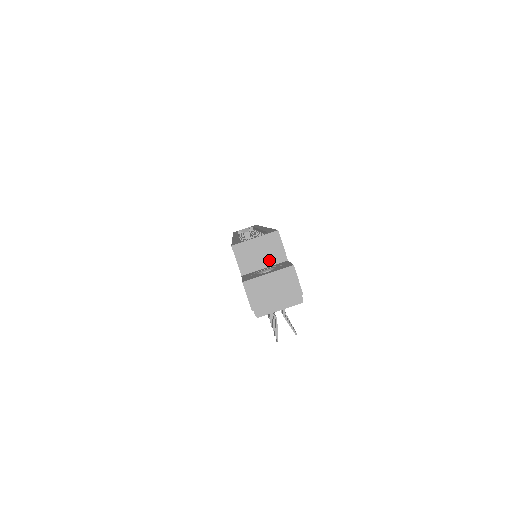
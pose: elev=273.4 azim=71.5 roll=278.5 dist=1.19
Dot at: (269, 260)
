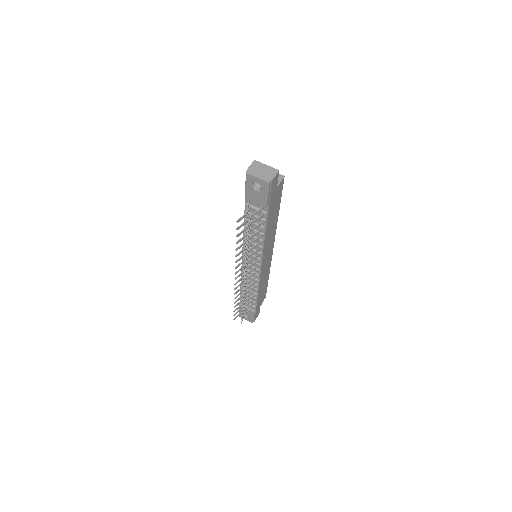
Dot at: occluded
